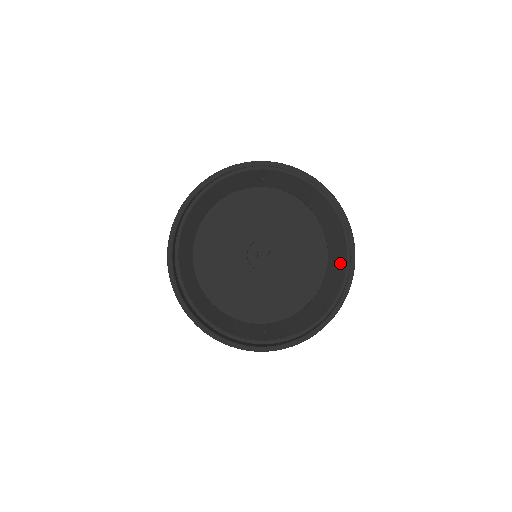
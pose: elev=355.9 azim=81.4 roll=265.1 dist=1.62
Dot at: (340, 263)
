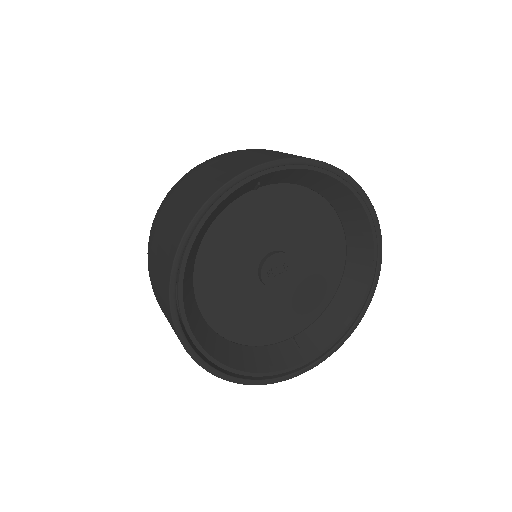
Dot at: (364, 247)
